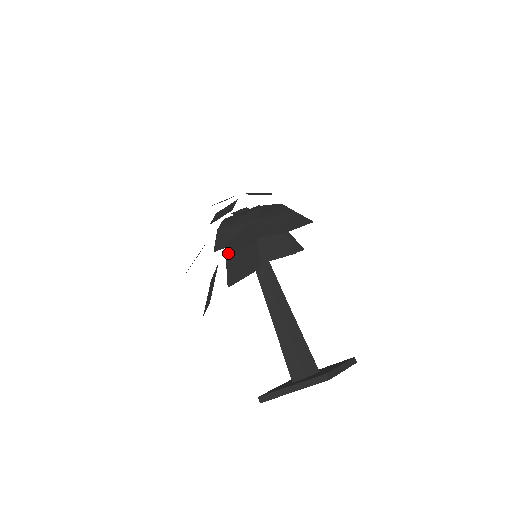
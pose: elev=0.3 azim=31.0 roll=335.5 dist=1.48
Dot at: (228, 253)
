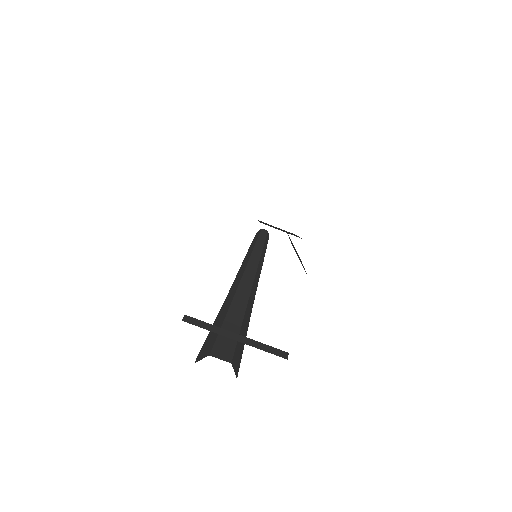
Dot at: occluded
